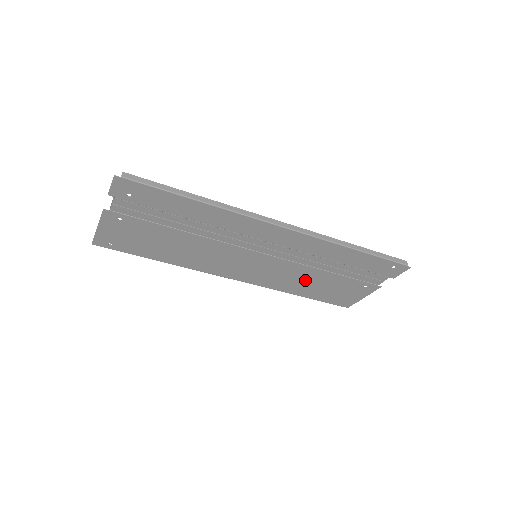
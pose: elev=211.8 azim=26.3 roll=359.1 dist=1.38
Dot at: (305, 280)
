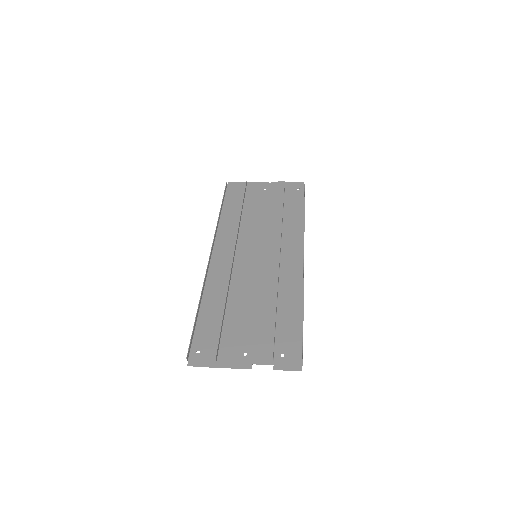
Dot at: (247, 220)
